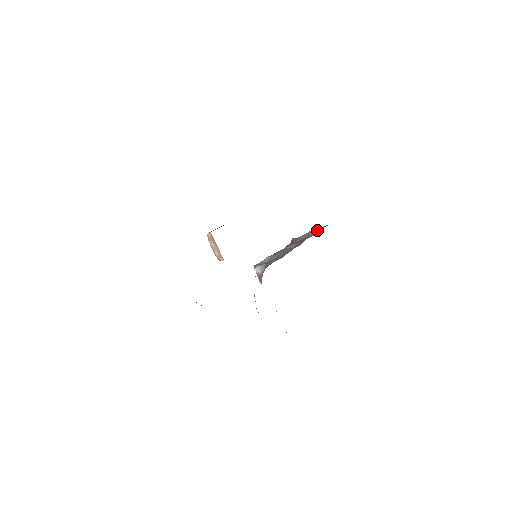
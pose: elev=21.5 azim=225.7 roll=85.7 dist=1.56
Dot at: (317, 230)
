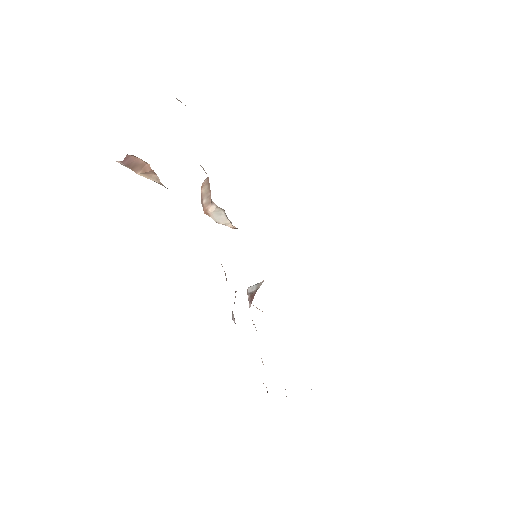
Dot at: occluded
